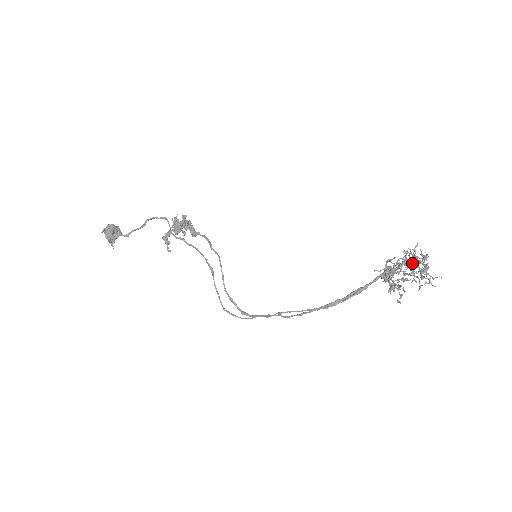
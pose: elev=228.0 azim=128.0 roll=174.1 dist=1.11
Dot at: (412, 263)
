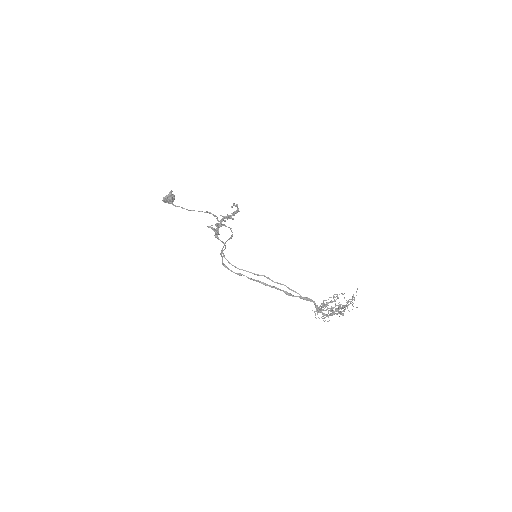
Dot at: (333, 314)
